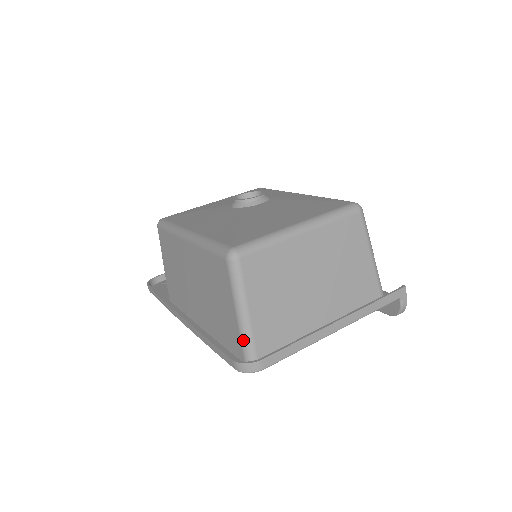
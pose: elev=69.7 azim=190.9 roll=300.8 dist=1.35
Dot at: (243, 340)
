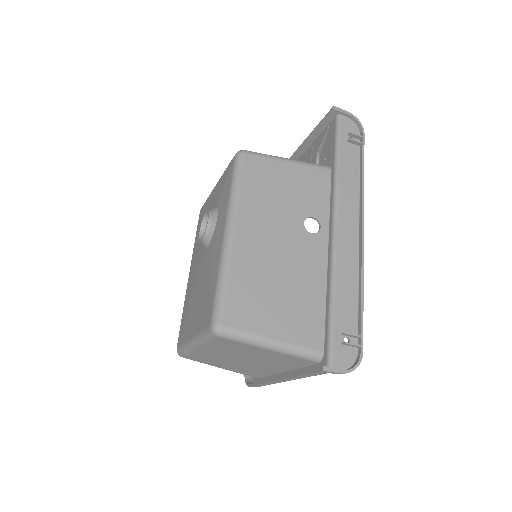
Dot at: occluded
